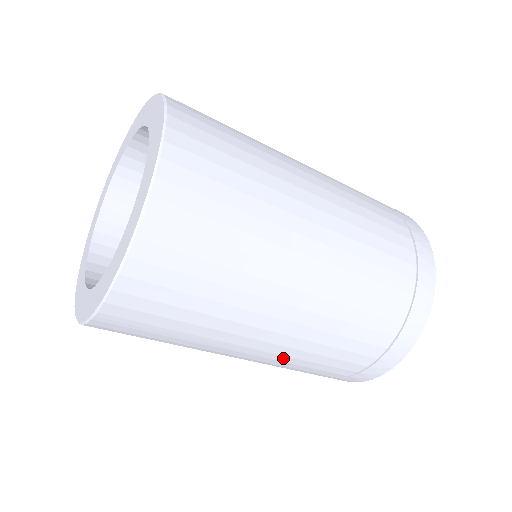
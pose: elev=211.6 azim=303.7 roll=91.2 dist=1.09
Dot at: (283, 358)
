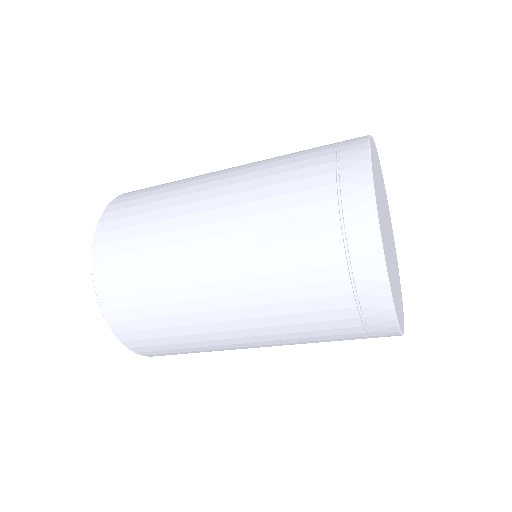
Dot at: occluded
